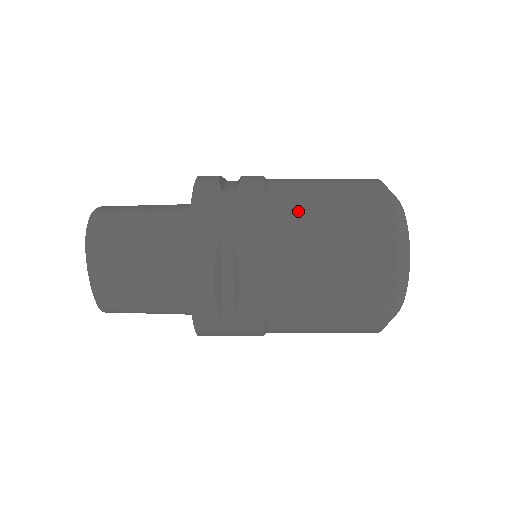
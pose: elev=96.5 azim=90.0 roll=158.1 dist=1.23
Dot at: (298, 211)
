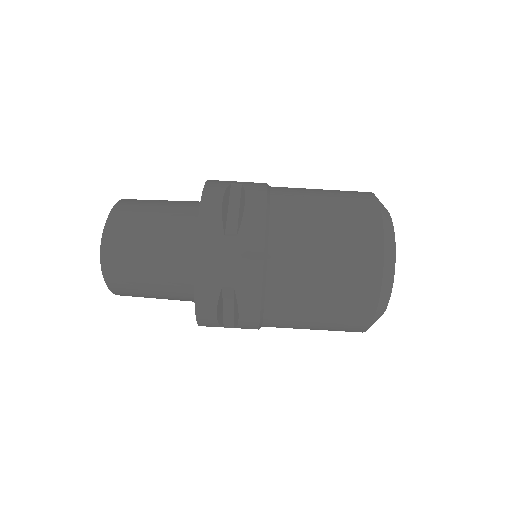
Dot at: (295, 263)
